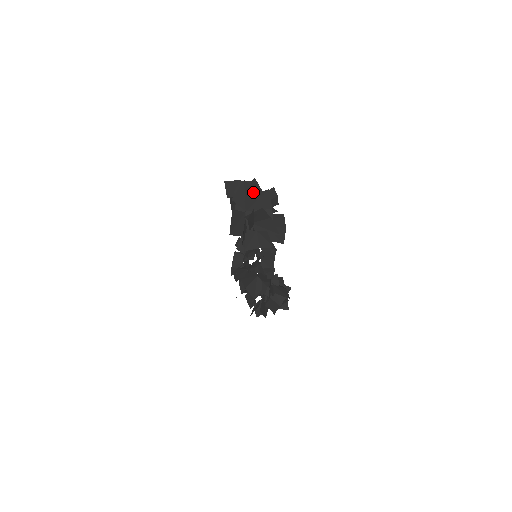
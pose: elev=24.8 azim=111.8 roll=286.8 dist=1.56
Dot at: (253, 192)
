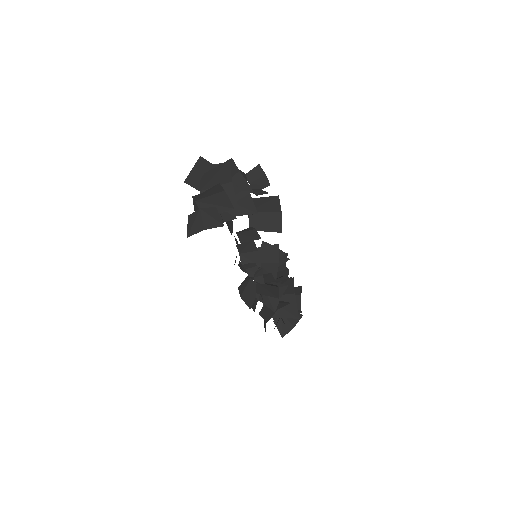
Dot at: (212, 168)
